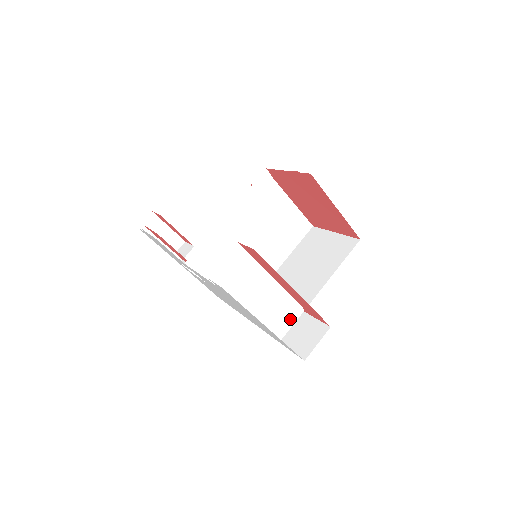
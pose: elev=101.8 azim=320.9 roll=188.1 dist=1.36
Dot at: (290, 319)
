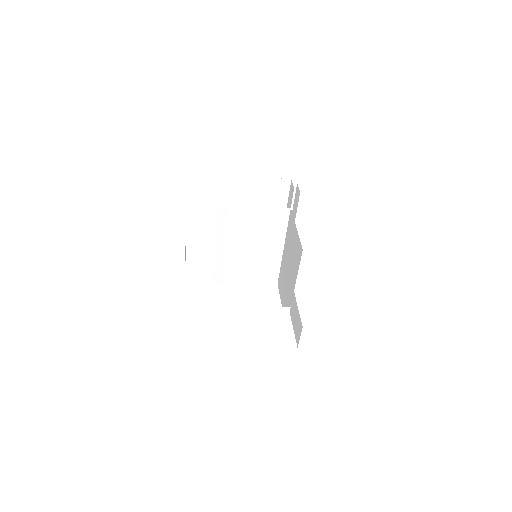
Dot at: (283, 316)
